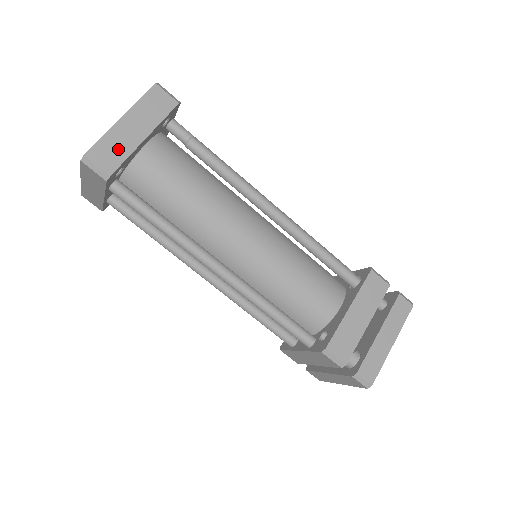
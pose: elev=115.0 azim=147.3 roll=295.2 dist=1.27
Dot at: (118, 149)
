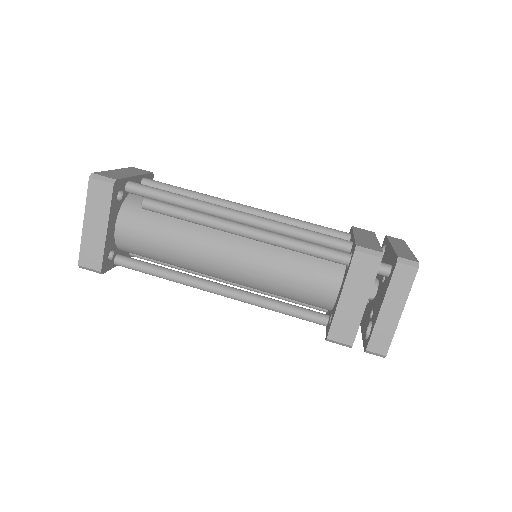
Dot at: (95, 249)
